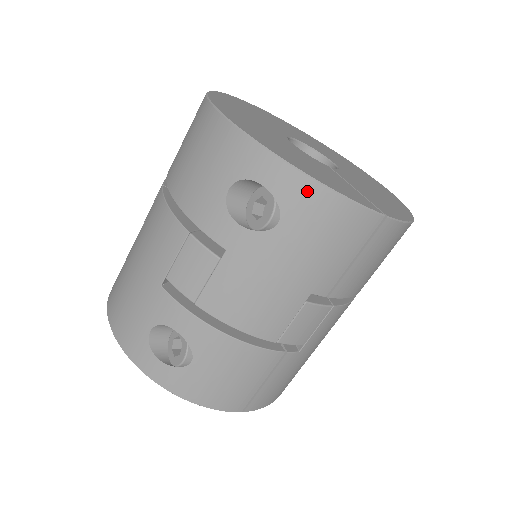
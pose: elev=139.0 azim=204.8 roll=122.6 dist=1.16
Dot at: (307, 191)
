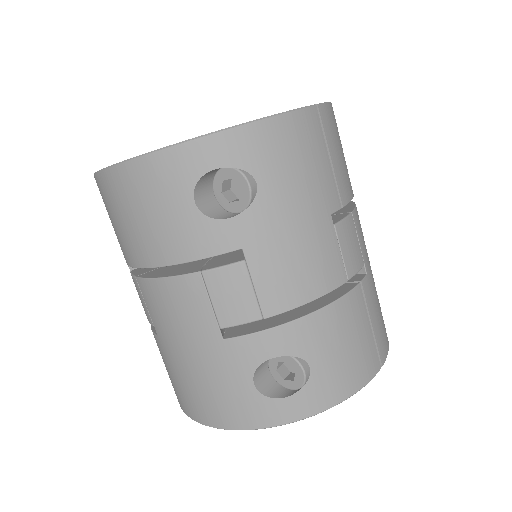
Dot at: (251, 137)
